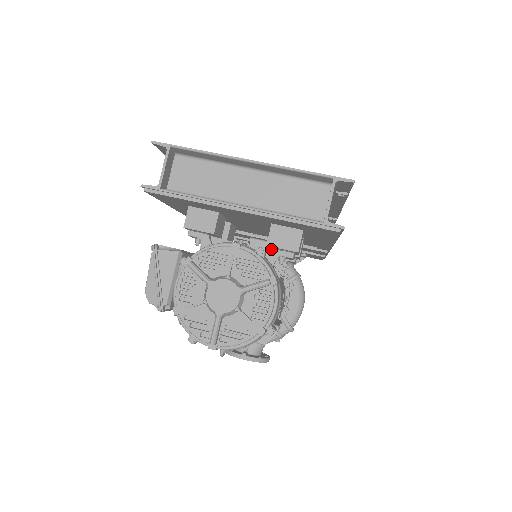
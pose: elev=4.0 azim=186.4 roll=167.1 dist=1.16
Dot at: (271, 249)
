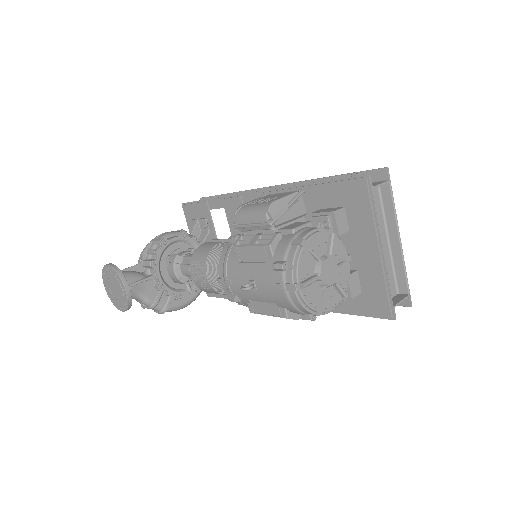
Dot at: occluded
